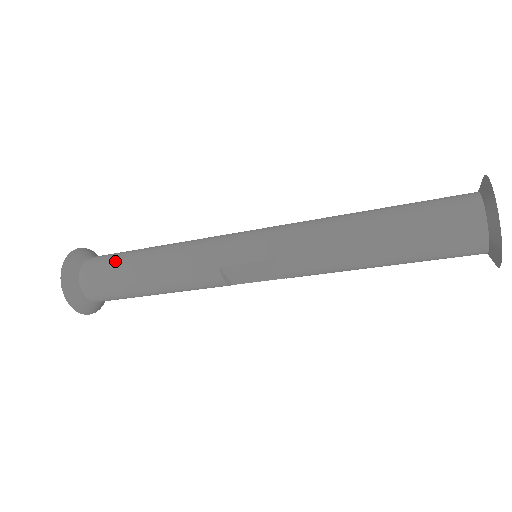
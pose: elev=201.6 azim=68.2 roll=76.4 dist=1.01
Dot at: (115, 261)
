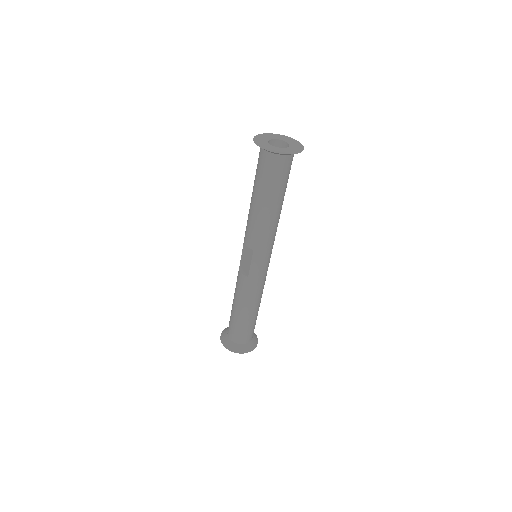
Dot at: occluded
